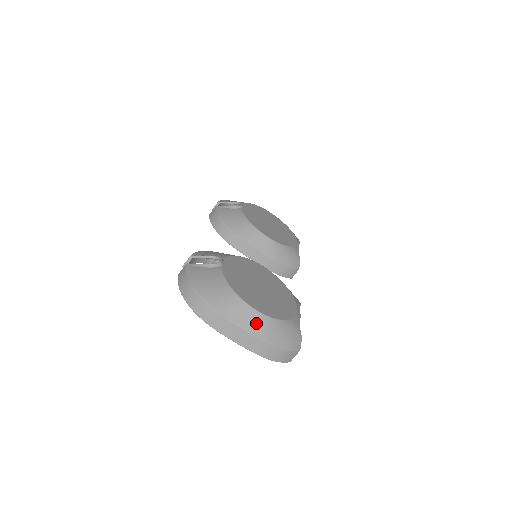
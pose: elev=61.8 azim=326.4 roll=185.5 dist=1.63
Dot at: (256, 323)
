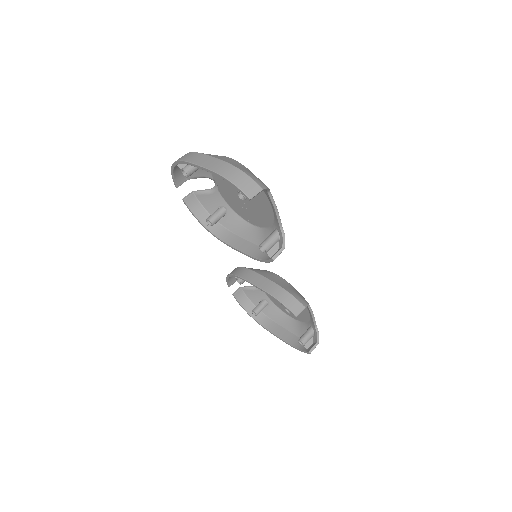
Dot at: (224, 158)
